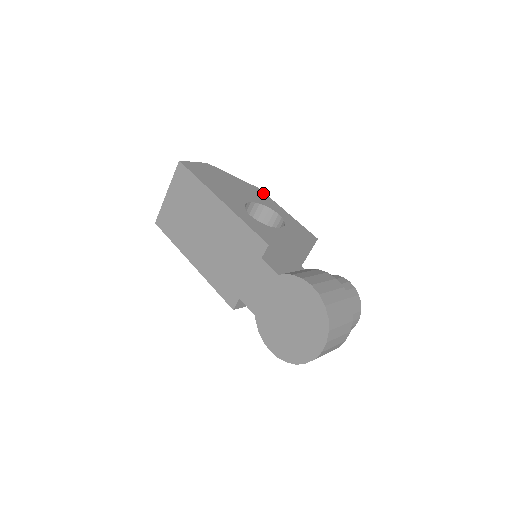
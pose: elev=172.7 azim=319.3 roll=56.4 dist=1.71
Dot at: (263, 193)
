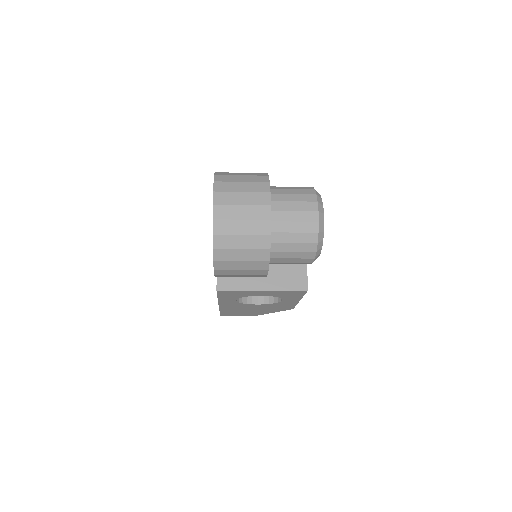
Dot at: occluded
